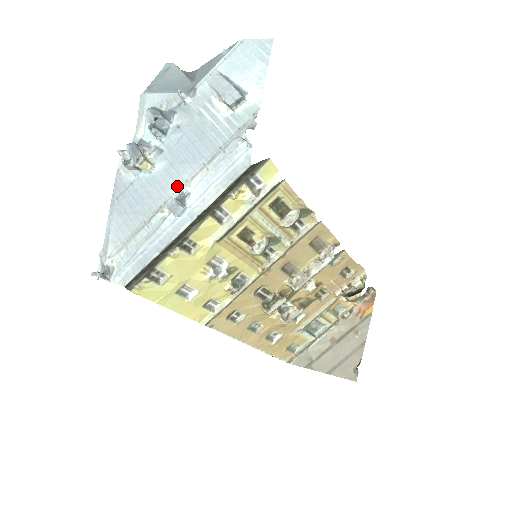
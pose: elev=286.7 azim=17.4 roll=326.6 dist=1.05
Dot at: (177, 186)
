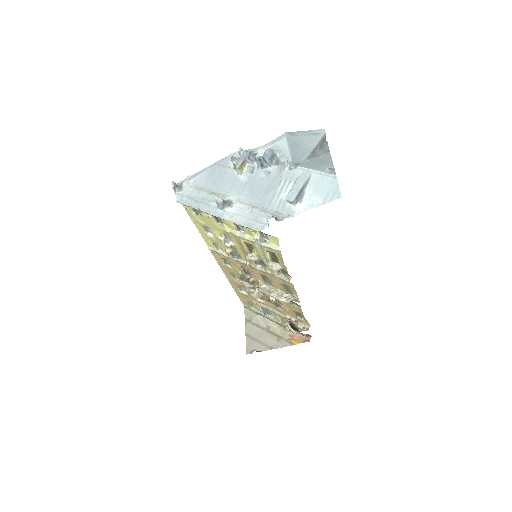
Dot at: (235, 196)
